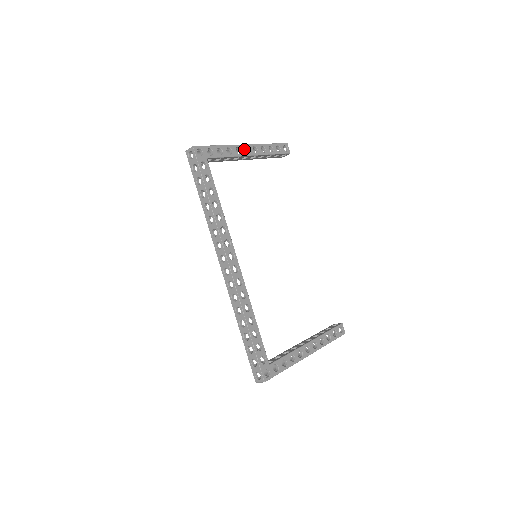
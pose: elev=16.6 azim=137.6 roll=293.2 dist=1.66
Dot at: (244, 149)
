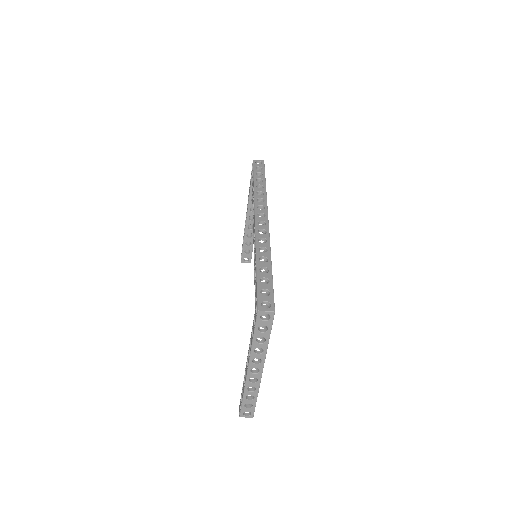
Dot at: (250, 216)
